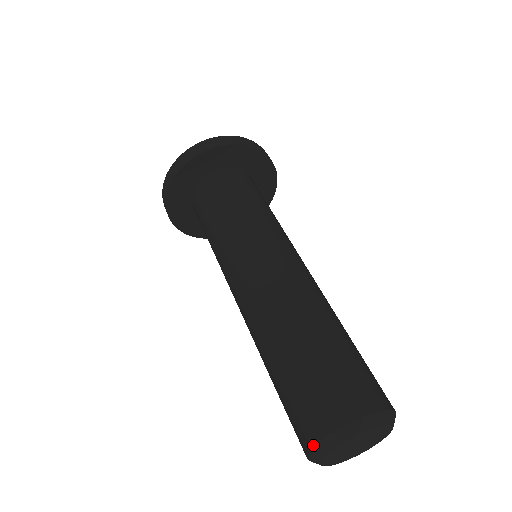
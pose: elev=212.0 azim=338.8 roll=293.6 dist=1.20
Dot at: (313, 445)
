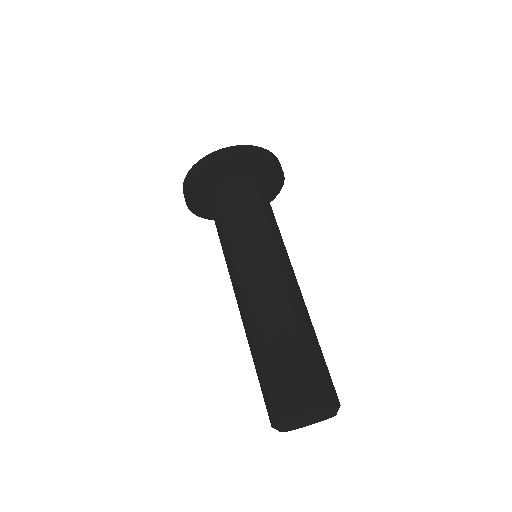
Dot at: occluded
